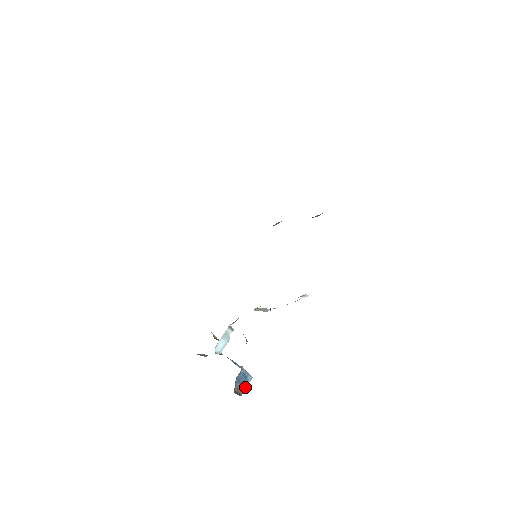
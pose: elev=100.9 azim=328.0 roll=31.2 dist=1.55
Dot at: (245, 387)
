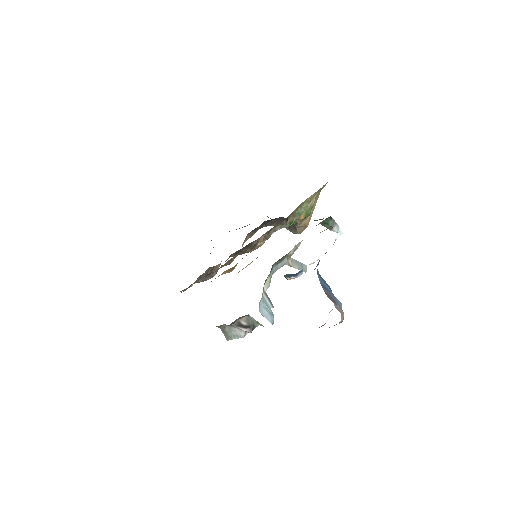
Dot at: (339, 310)
